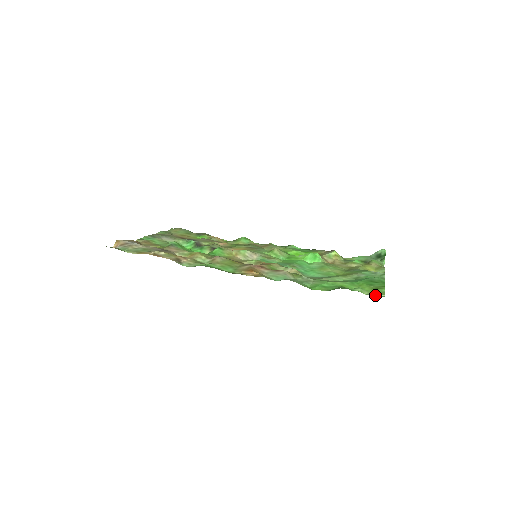
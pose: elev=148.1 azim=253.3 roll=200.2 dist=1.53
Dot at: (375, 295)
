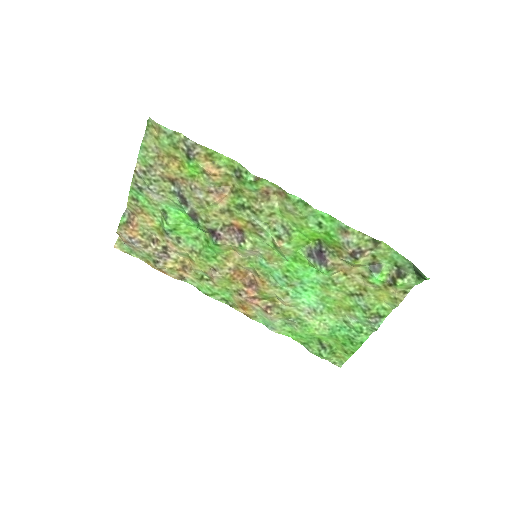
Dot at: occluded
